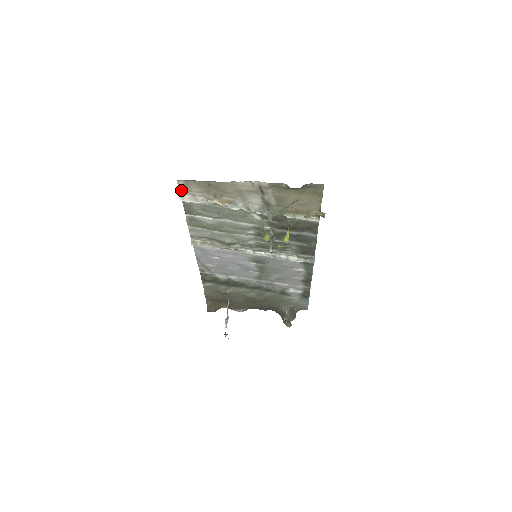
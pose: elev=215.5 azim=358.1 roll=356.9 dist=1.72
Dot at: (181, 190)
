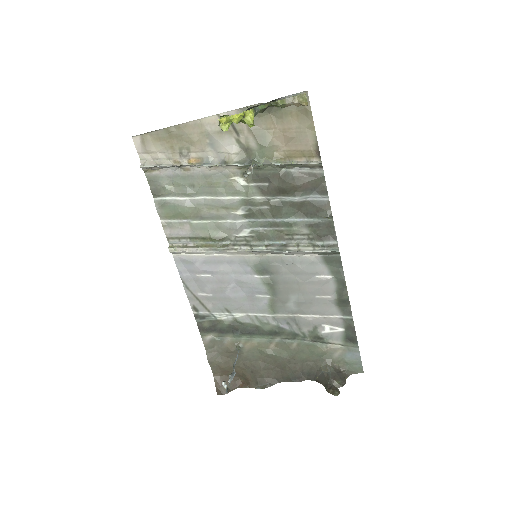
Dot at: (140, 155)
